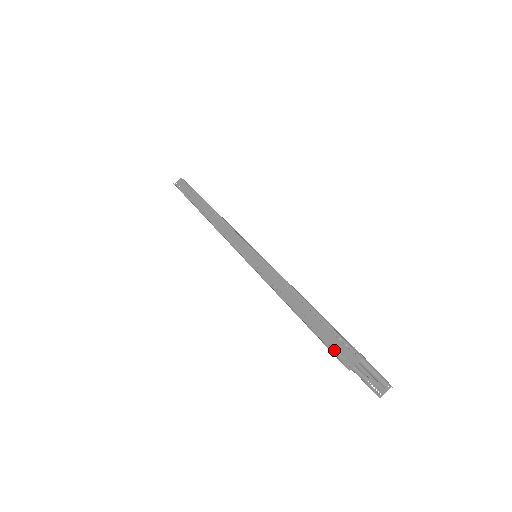
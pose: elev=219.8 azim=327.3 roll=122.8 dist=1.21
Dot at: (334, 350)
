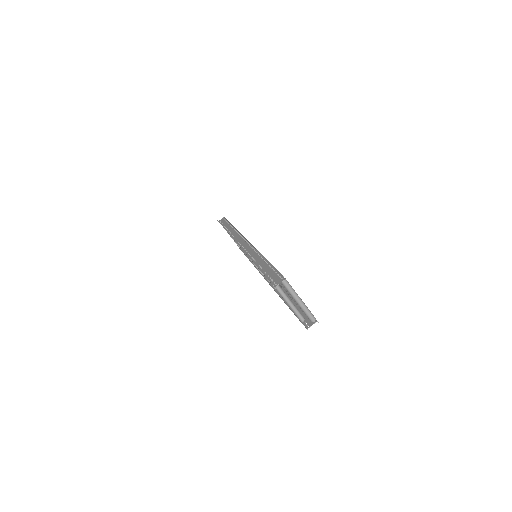
Dot at: (270, 279)
